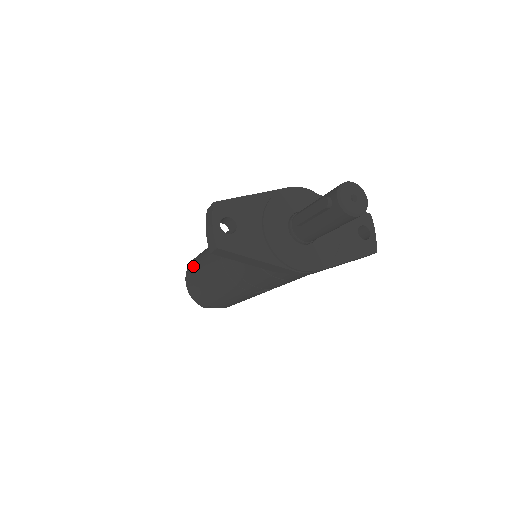
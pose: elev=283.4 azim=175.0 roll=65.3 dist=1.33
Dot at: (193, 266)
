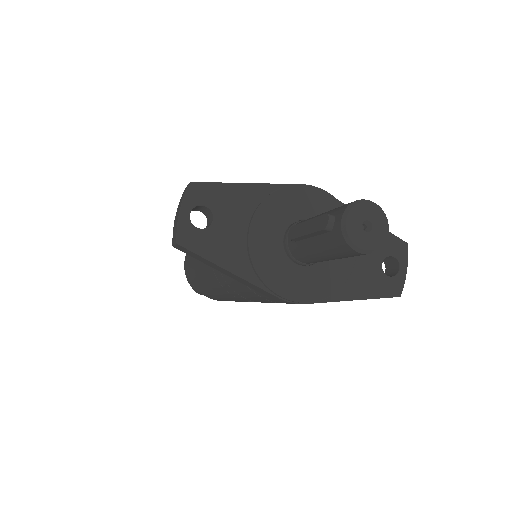
Dot at: occluded
